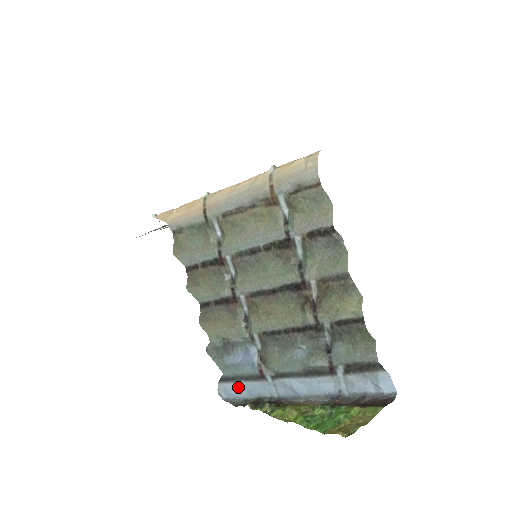
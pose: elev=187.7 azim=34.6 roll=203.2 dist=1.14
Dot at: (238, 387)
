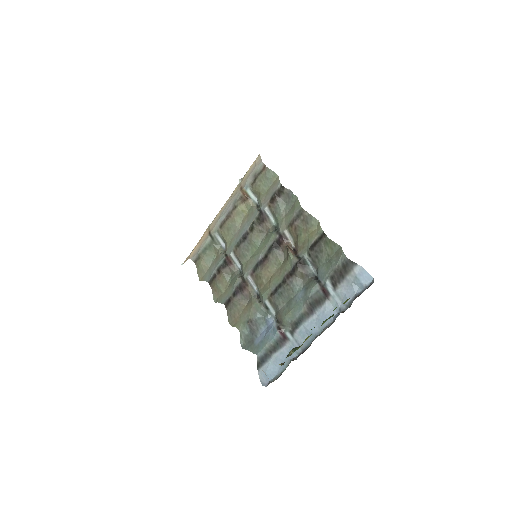
Dot at: (273, 364)
